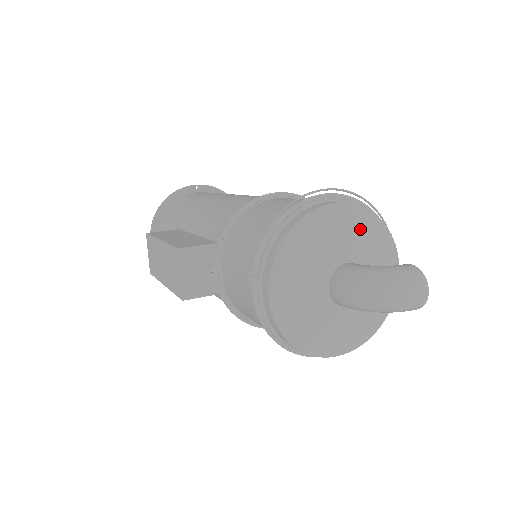
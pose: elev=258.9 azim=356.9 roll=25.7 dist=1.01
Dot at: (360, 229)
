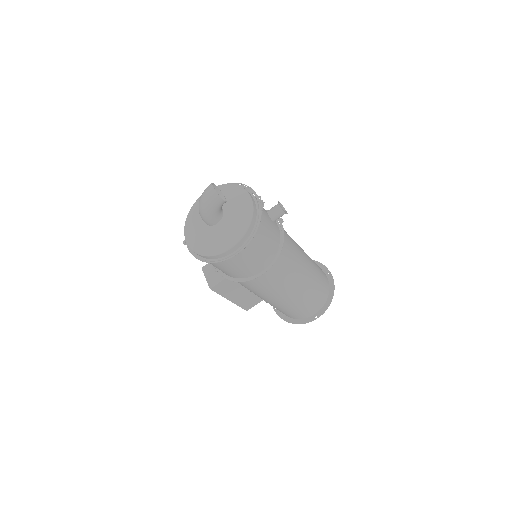
Dot at: occluded
